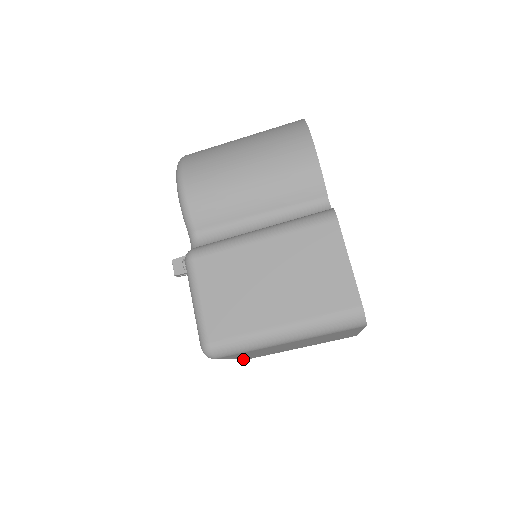
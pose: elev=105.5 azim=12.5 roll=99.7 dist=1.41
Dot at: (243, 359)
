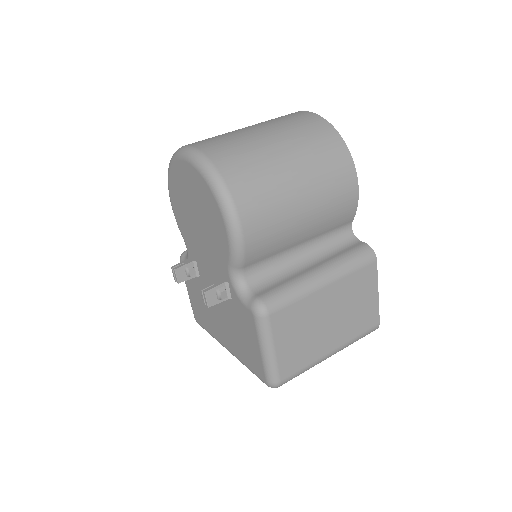
Dot at: occluded
